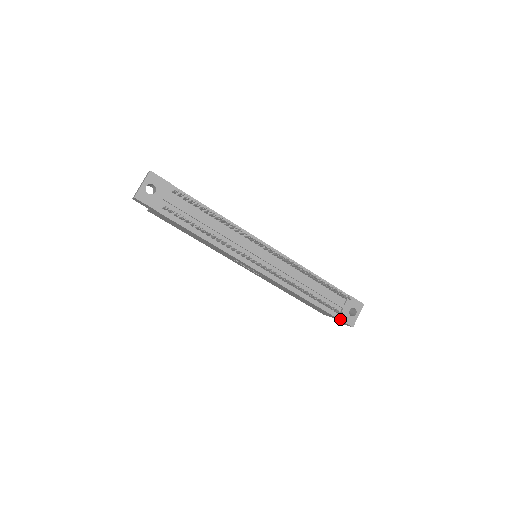
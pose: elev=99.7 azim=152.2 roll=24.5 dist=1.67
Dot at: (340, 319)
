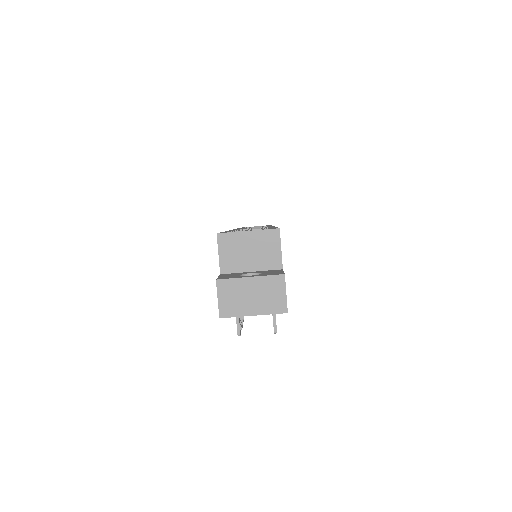
Dot at: occluded
